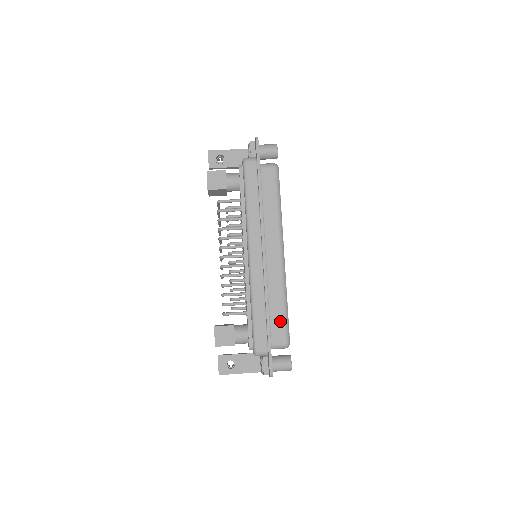
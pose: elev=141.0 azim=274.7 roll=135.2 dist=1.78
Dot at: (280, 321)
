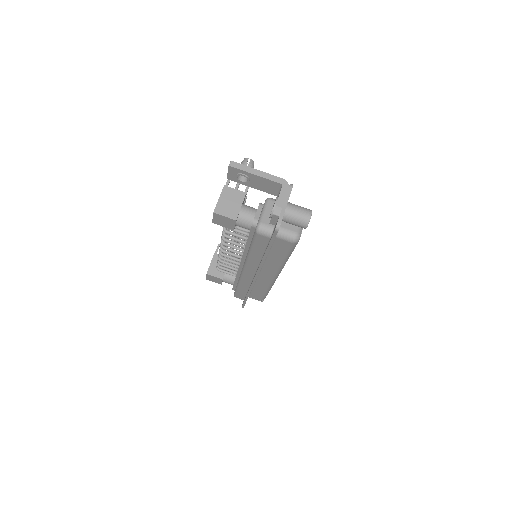
Dot at: (259, 294)
